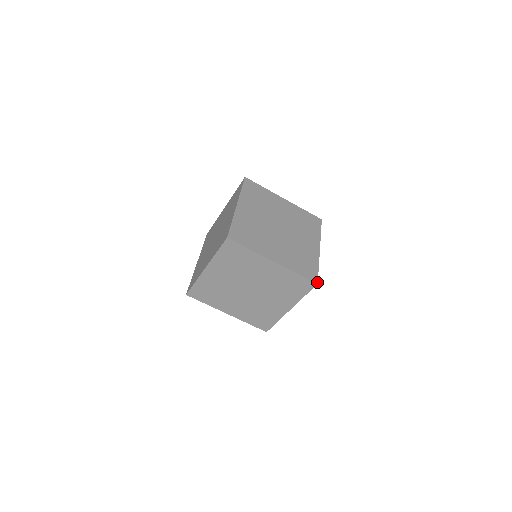
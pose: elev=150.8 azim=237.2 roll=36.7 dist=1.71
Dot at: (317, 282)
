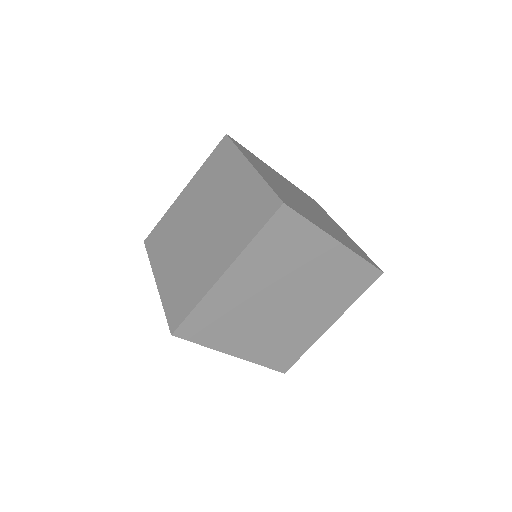
Dot at: (285, 203)
